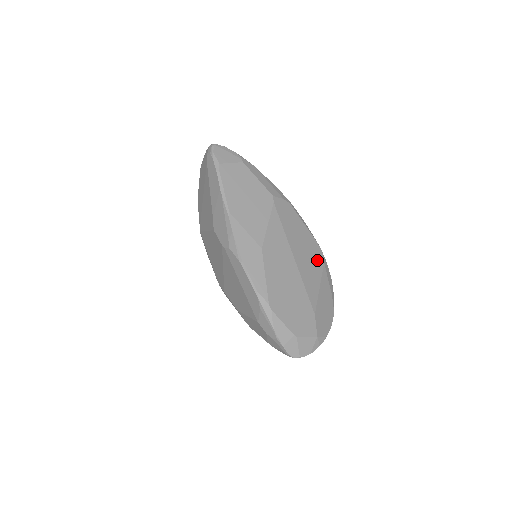
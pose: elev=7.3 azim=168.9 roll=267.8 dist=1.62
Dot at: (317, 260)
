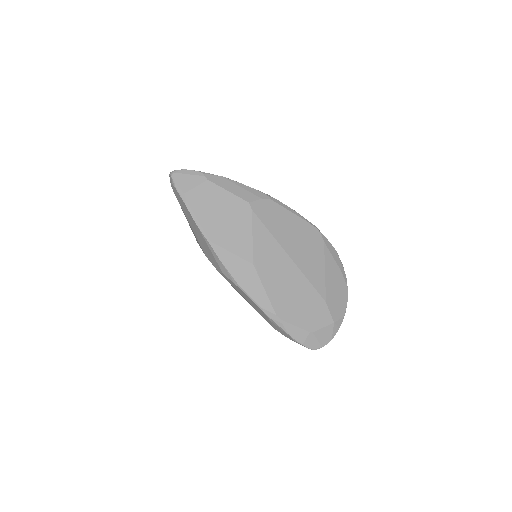
Dot at: (315, 244)
